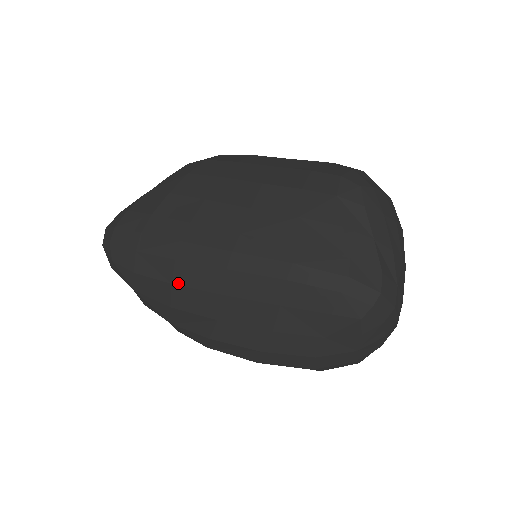
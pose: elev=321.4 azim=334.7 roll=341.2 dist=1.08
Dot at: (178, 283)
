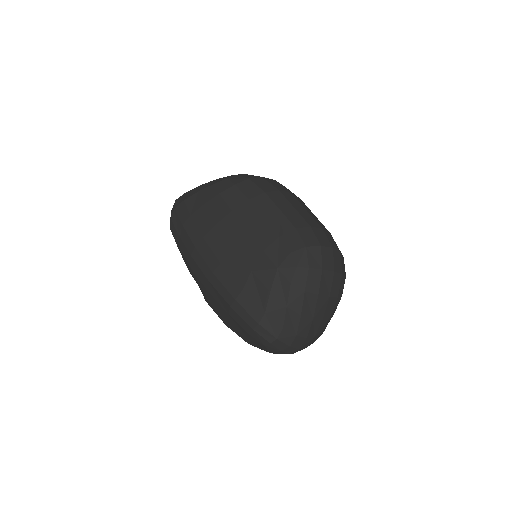
Dot at: (191, 268)
